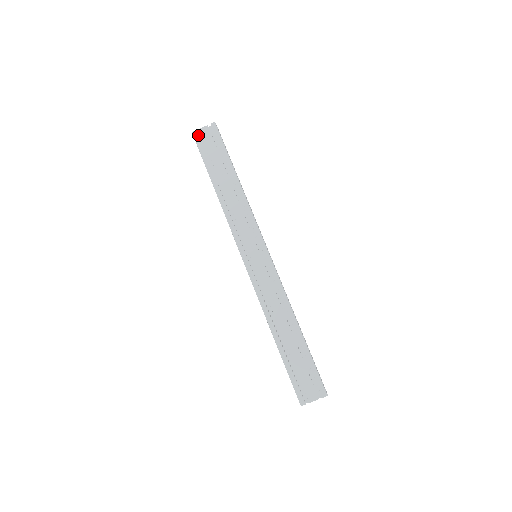
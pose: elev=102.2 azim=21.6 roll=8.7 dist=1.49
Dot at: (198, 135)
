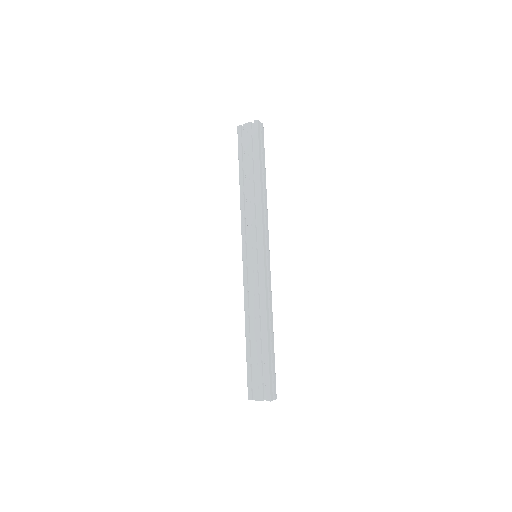
Dot at: (243, 129)
